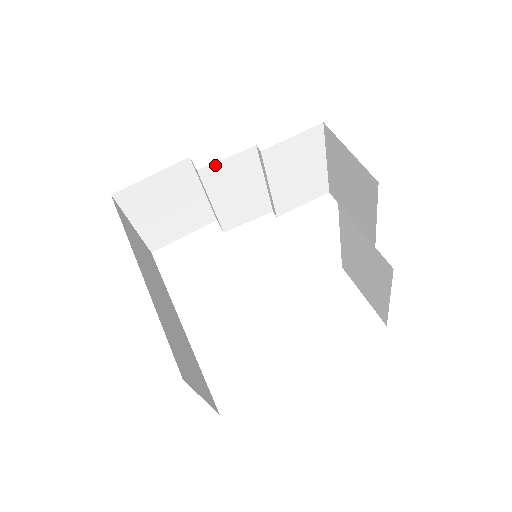
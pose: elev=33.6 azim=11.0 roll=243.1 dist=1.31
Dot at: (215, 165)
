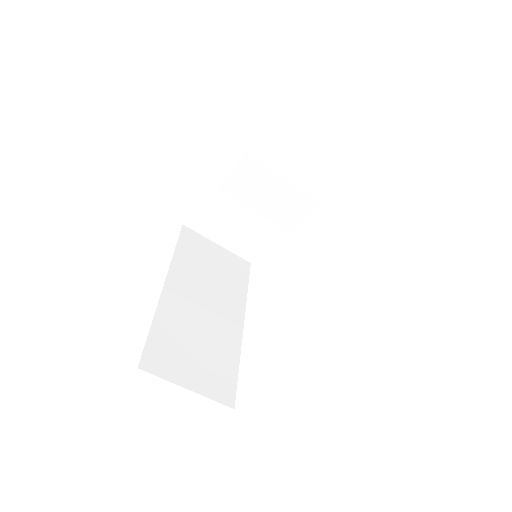
Dot at: (228, 179)
